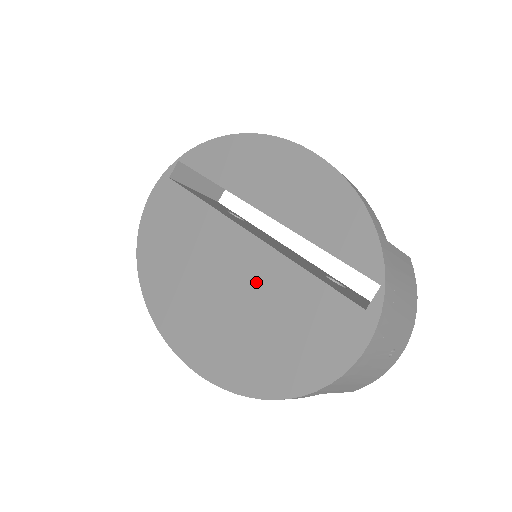
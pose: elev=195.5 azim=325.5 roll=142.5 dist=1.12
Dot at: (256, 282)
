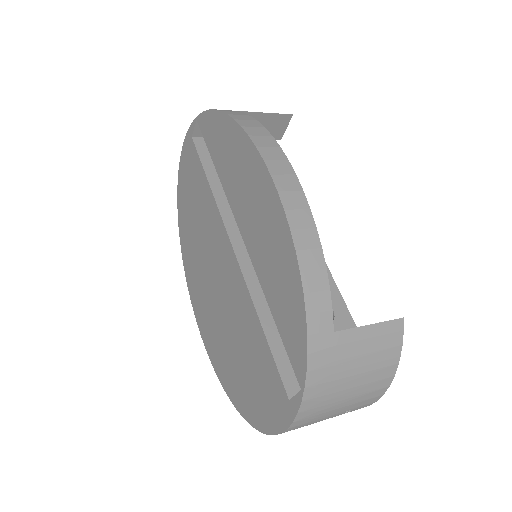
Dot at: (234, 303)
